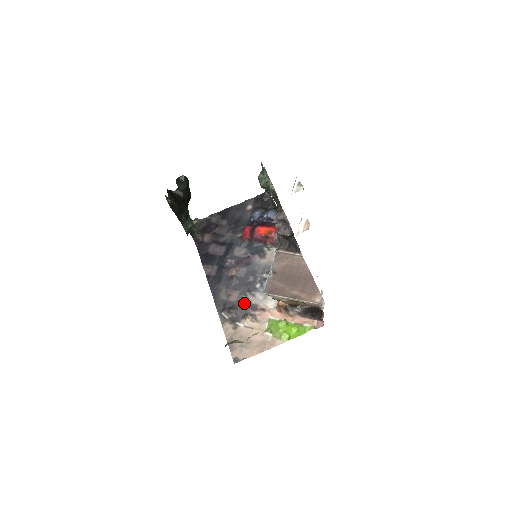
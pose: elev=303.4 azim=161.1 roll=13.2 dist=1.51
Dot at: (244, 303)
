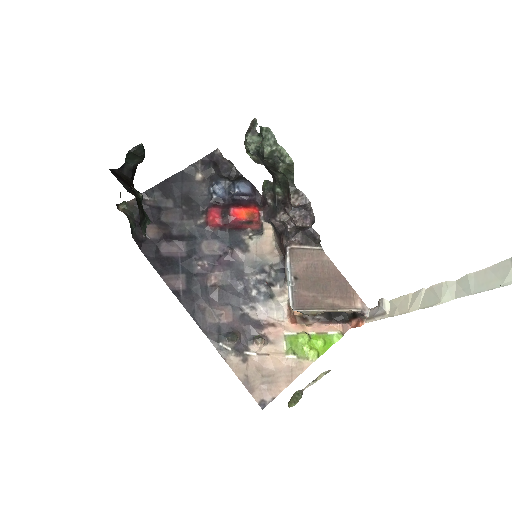
Dot at: (245, 322)
